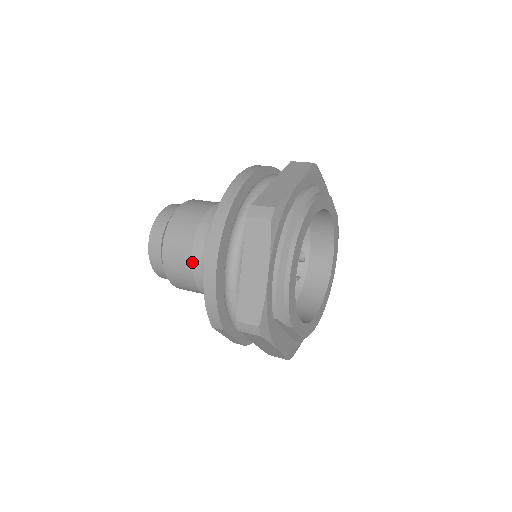
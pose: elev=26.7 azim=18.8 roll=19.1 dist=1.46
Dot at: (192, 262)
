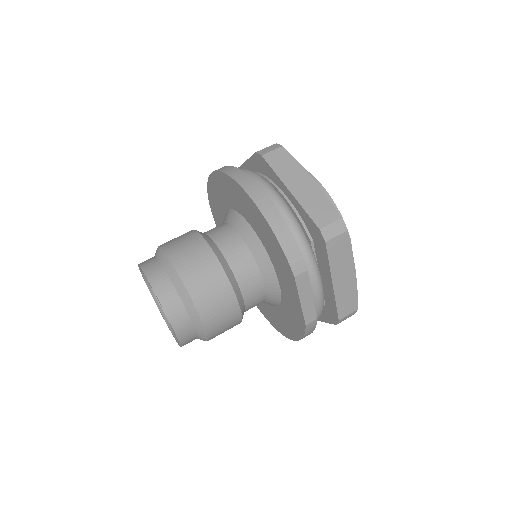
Dot at: (219, 260)
